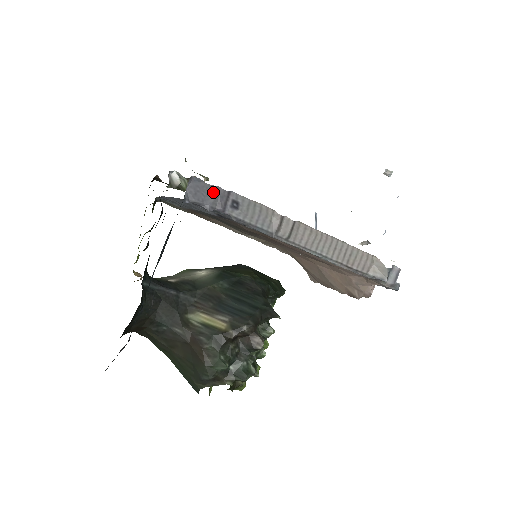
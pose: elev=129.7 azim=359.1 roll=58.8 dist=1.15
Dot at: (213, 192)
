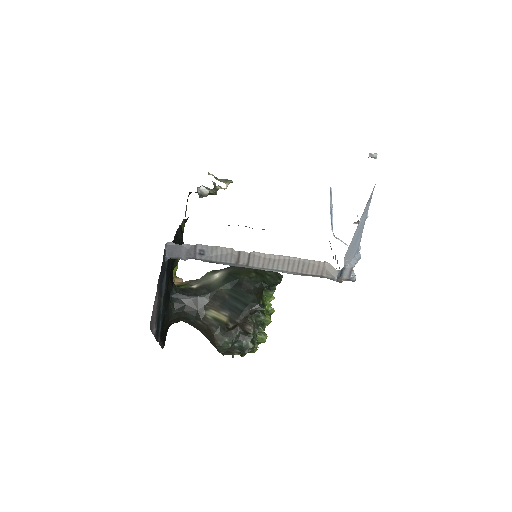
Dot at: (184, 249)
